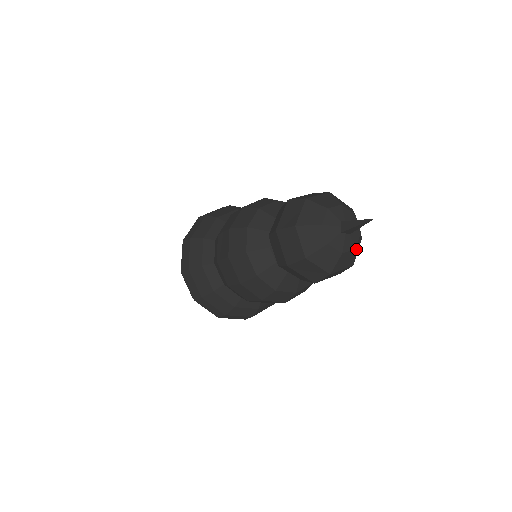
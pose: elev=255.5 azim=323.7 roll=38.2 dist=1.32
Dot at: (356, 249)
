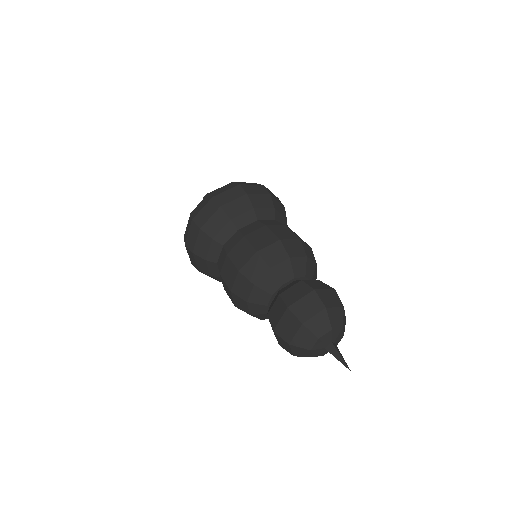
Dot at: occluded
